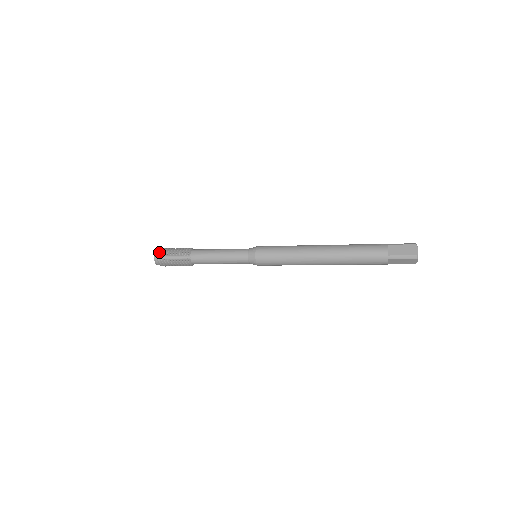
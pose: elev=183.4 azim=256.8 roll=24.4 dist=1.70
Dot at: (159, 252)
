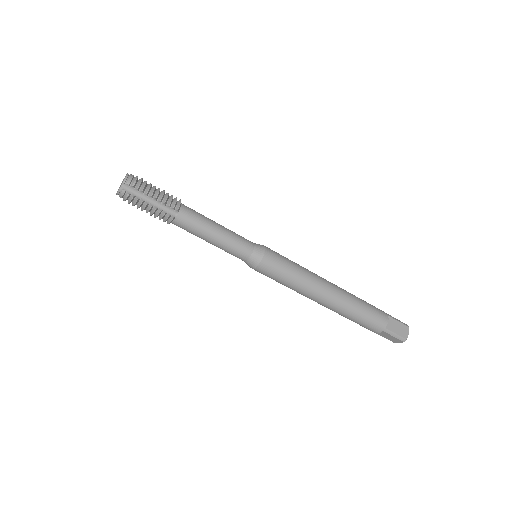
Dot at: (134, 181)
